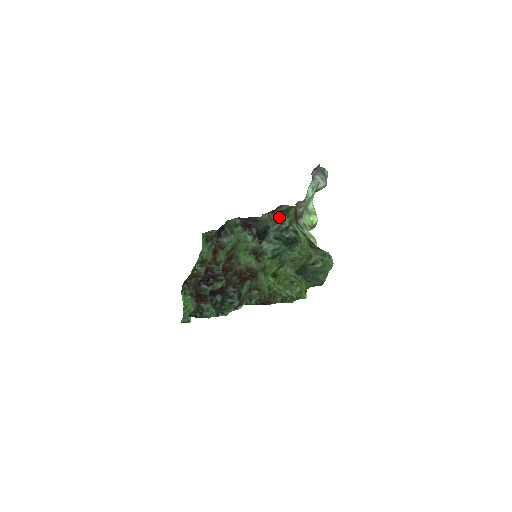
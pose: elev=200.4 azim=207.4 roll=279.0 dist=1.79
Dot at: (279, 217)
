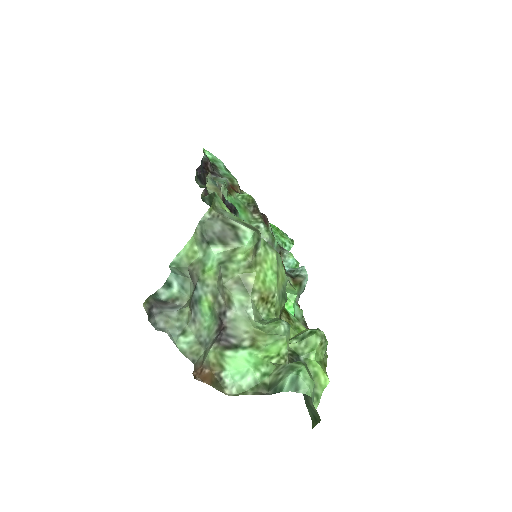
Dot at: occluded
